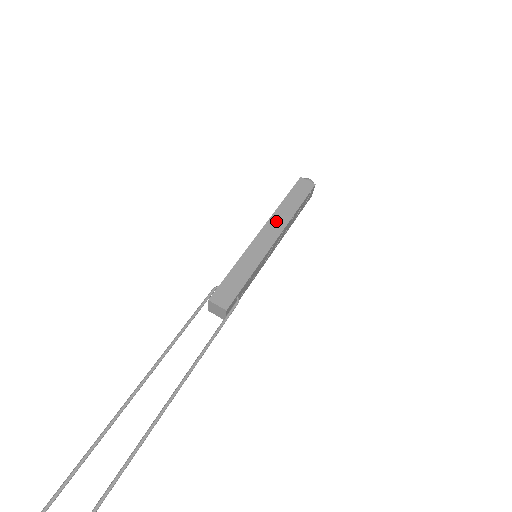
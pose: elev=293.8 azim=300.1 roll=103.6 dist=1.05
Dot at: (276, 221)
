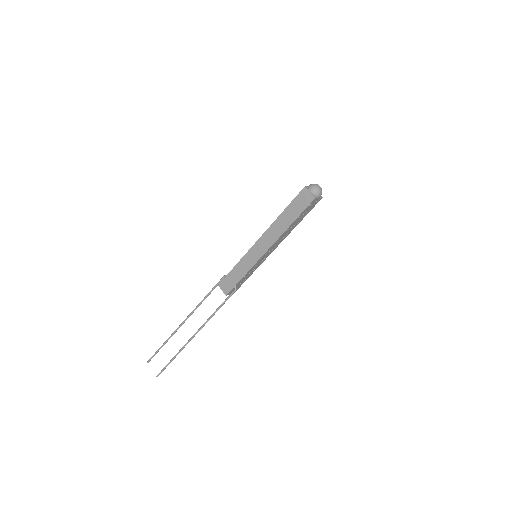
Dot at: (271, 233)
